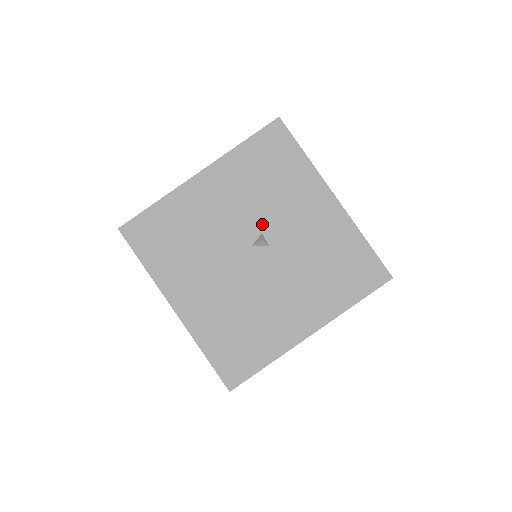
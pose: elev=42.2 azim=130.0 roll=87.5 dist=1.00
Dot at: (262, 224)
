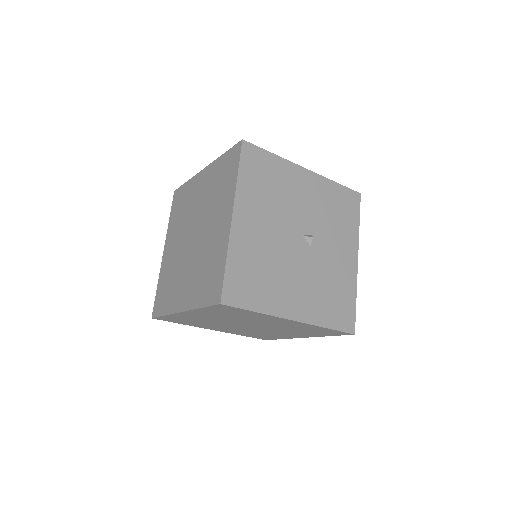
Dot at: (316, 231)
